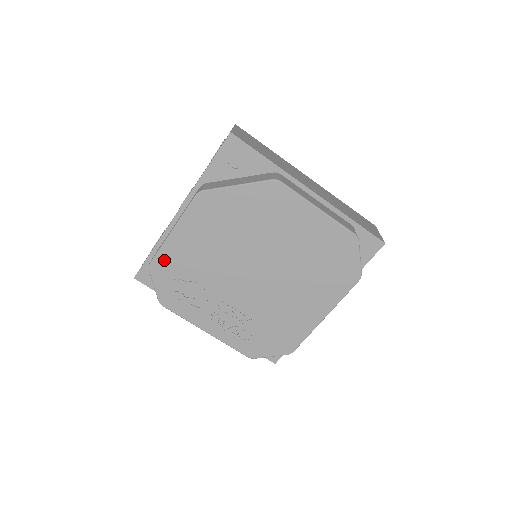
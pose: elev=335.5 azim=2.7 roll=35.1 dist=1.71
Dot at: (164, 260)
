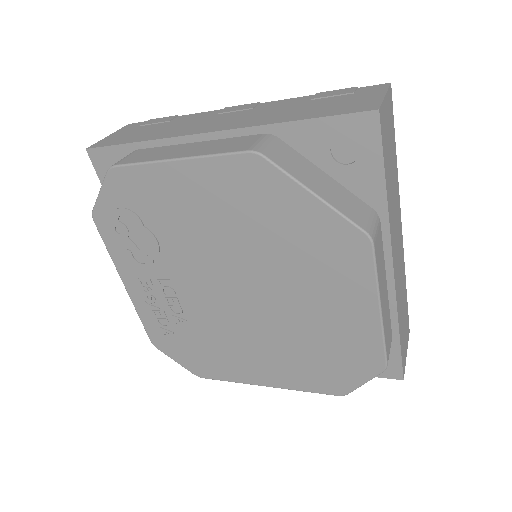
Dot at: (136, 180)
